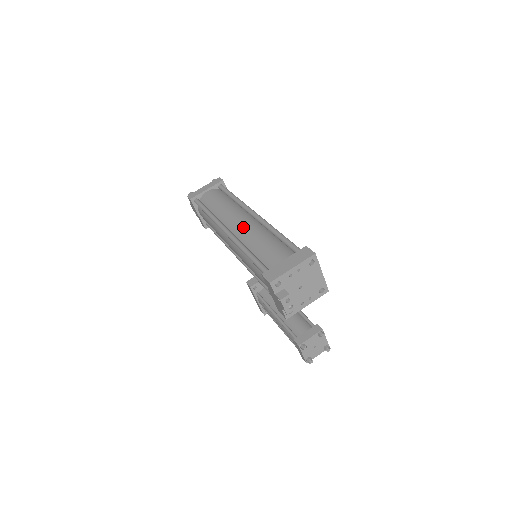
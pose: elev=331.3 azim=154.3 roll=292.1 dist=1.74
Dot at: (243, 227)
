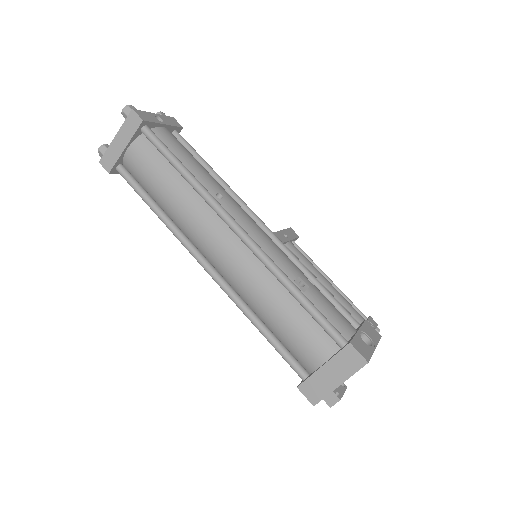
Dot at: (231, 269)
